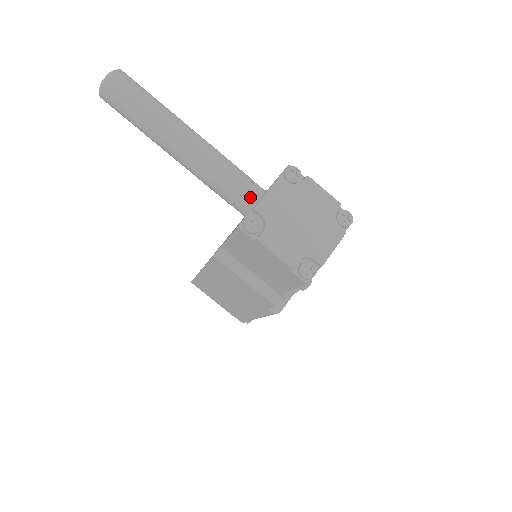
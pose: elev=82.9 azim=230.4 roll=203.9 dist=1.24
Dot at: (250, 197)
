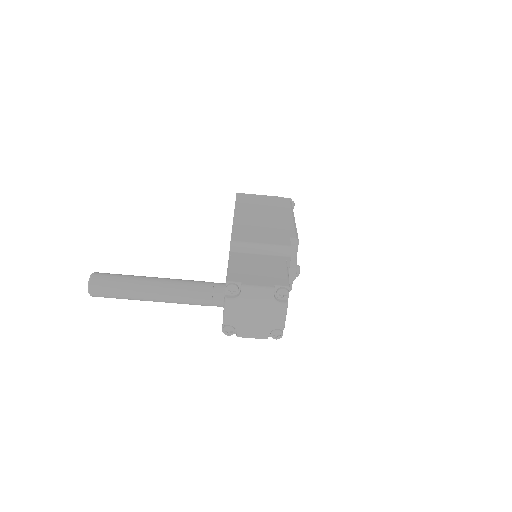
Dot at: (218, 304)
